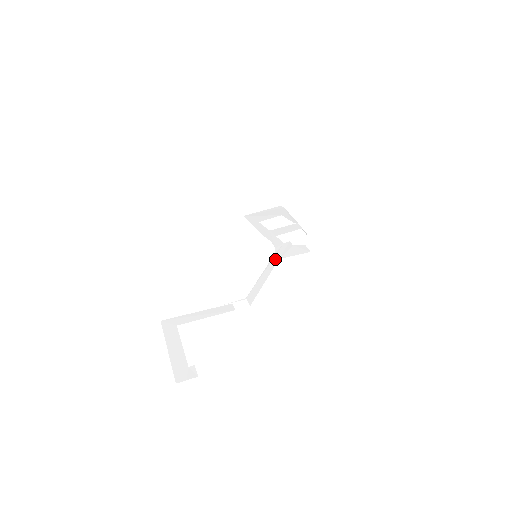
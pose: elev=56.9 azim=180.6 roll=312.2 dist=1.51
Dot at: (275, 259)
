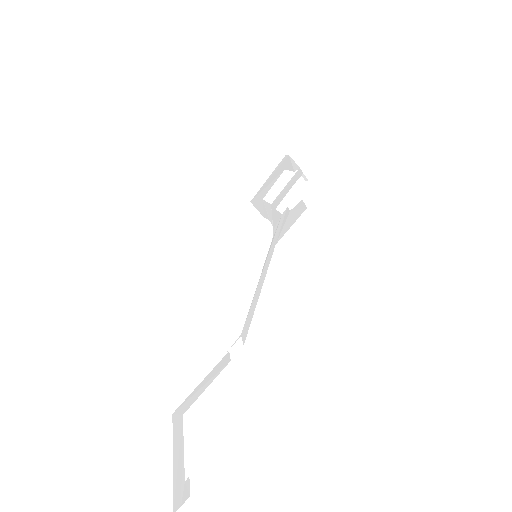
Dot at: (271, 248)
